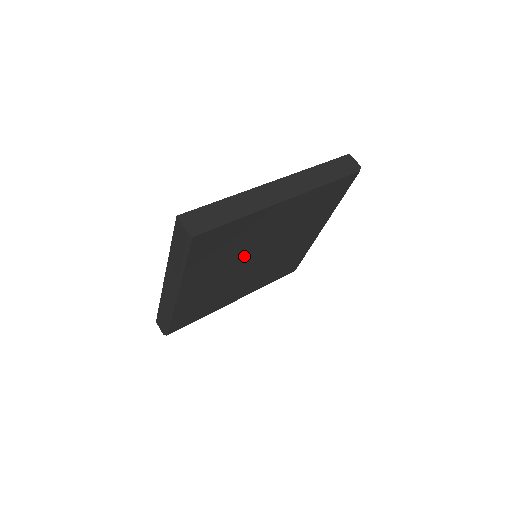
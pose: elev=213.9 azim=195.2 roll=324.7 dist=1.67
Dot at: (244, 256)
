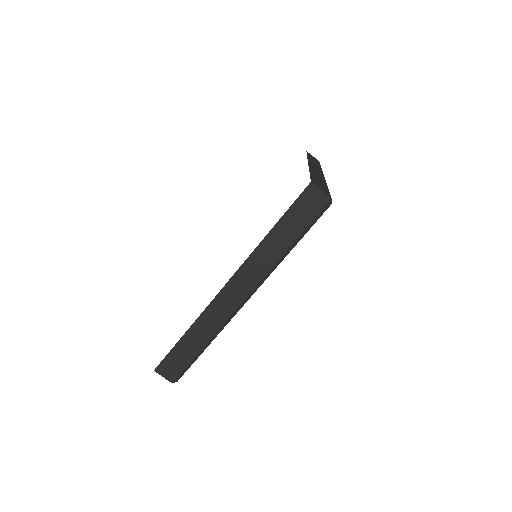
Dot at: occluded
